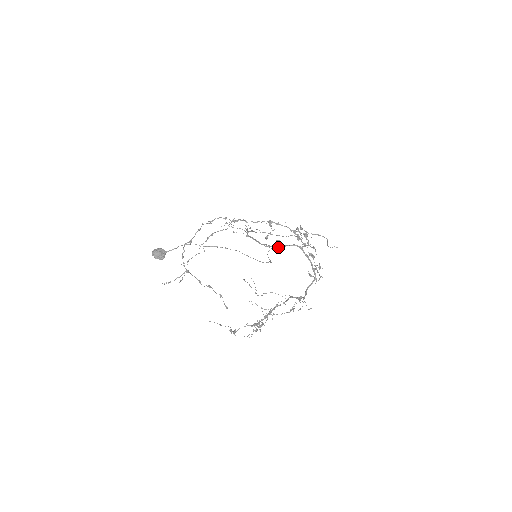
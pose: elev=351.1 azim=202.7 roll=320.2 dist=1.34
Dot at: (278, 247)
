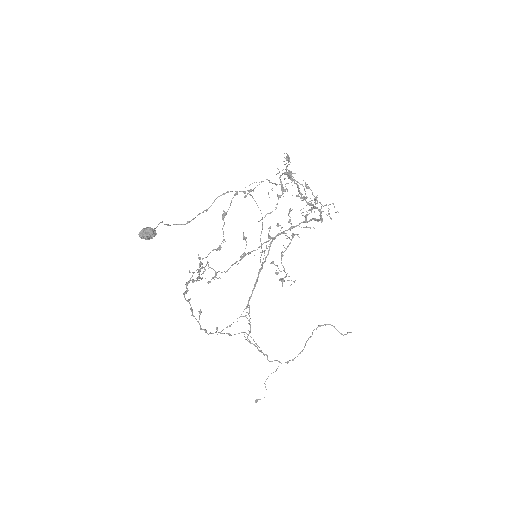
Dot at: (268, 254)
